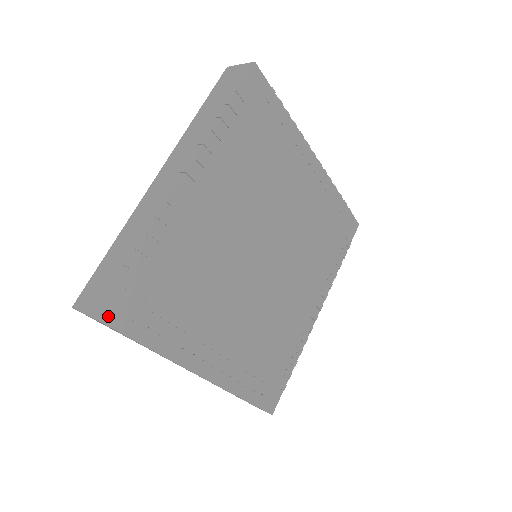
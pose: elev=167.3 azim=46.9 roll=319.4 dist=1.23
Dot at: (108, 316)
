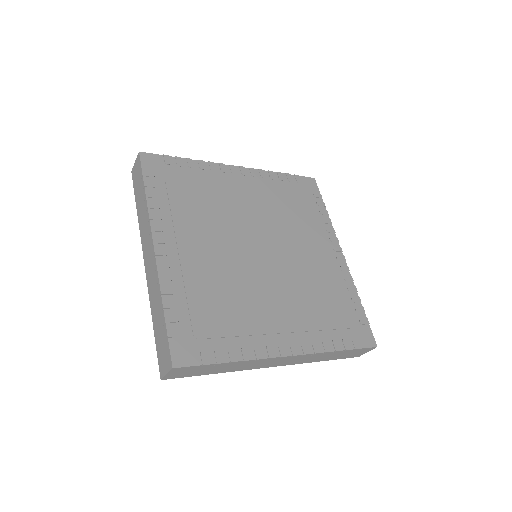
Dot at: (145, 158)
